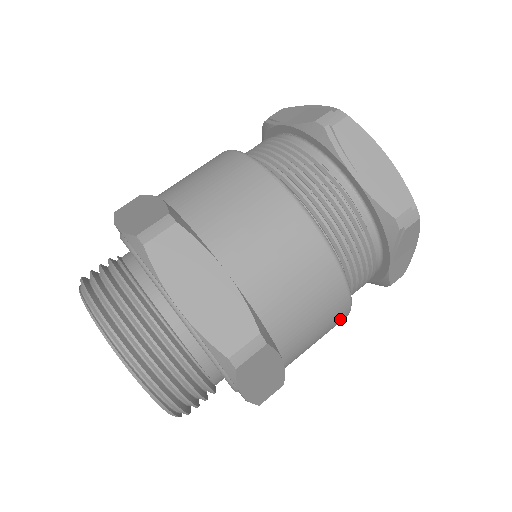
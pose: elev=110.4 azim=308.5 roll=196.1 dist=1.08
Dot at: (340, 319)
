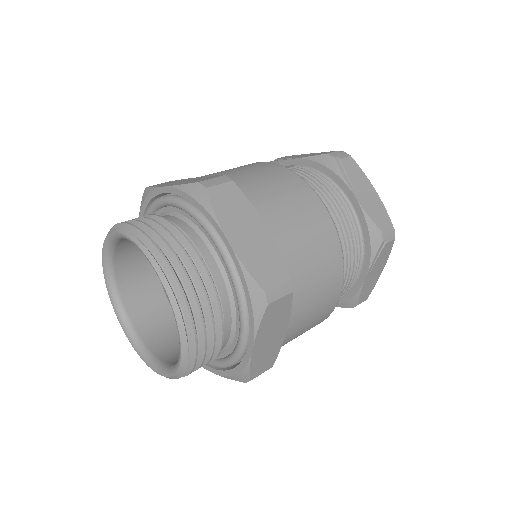
Dot at: (323, 221)
